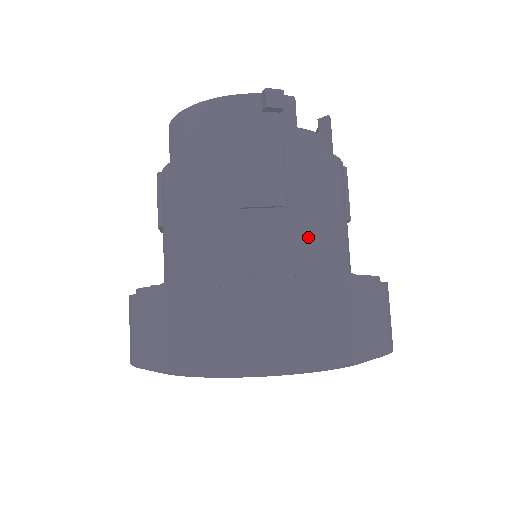
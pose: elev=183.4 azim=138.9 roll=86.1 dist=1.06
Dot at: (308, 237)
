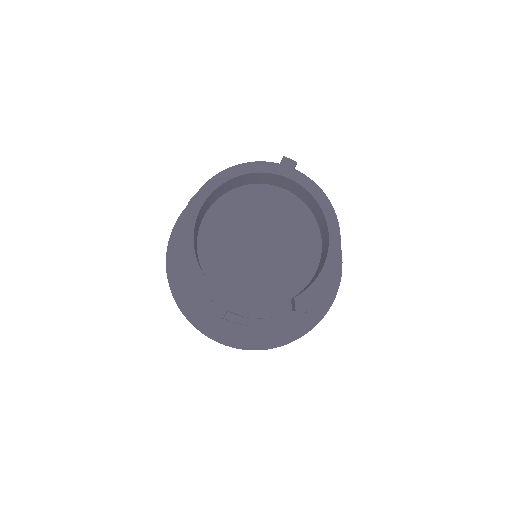
Dot at: occluded
